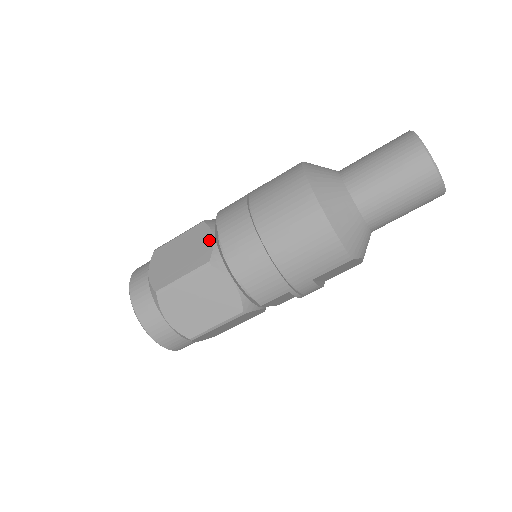
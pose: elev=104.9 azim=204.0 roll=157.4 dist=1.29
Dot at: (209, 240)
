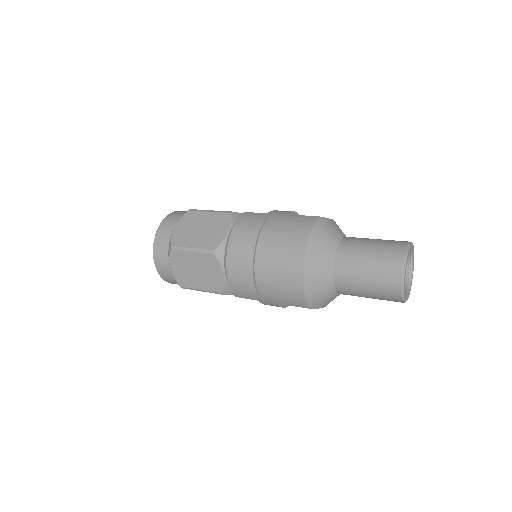
Dot at: (224, 232)
